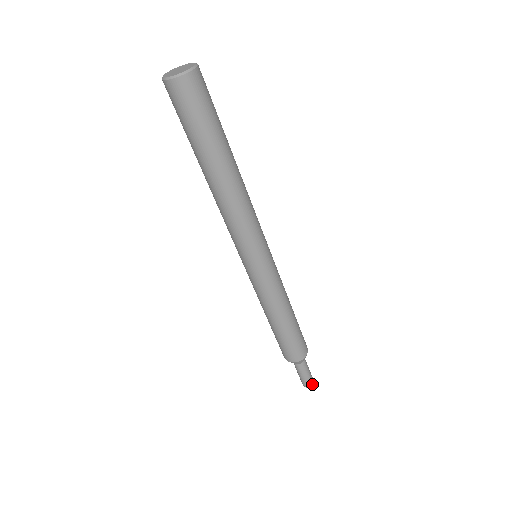
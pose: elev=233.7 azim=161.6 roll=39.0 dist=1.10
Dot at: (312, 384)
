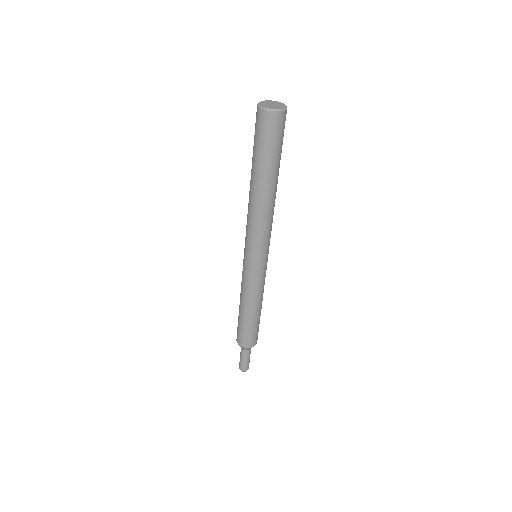
Dot at: (248, 368)
